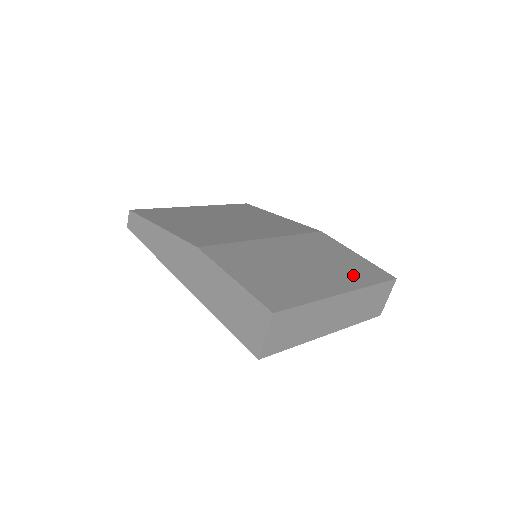
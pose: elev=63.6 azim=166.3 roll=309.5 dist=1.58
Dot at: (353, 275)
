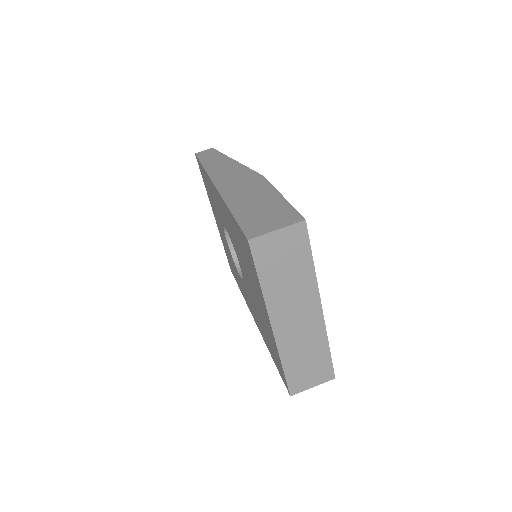
Dot at: occluded
